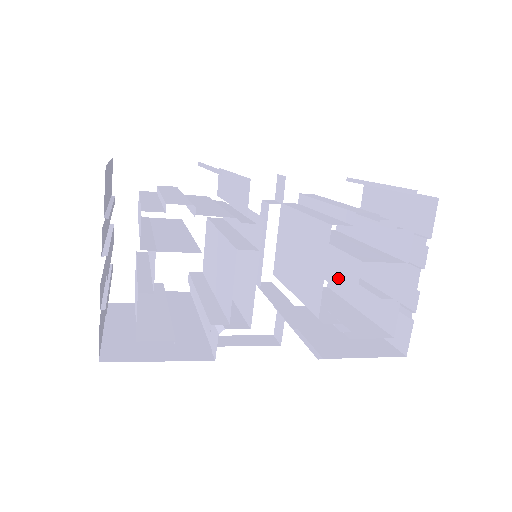
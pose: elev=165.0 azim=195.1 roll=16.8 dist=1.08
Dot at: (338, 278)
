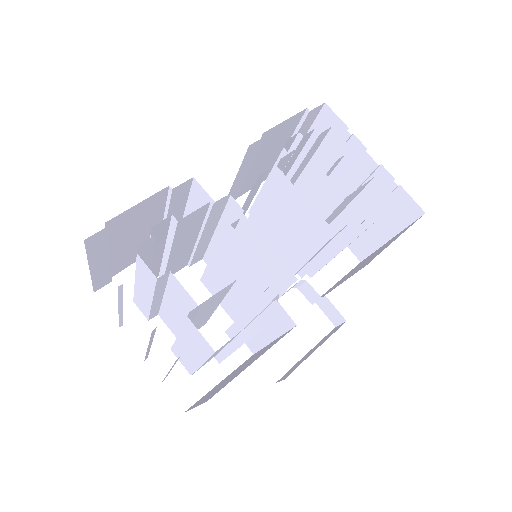
Dot at: (322, 208)
